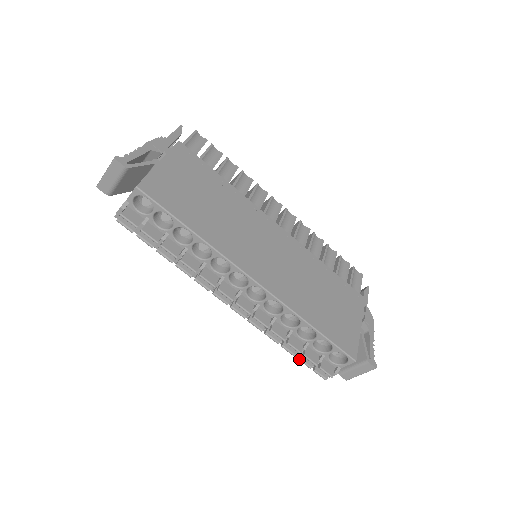
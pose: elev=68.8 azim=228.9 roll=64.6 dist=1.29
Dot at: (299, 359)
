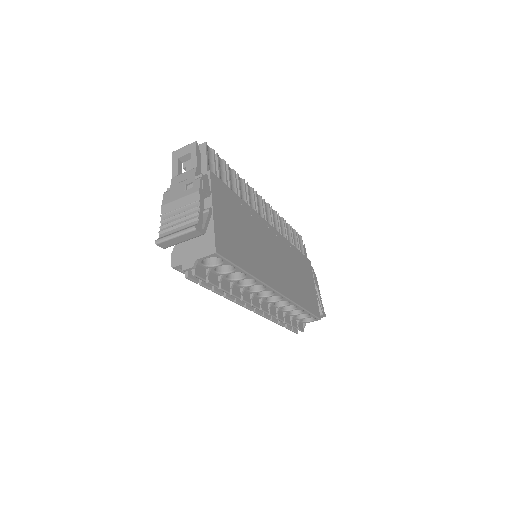
Dot at: (286, 328)
